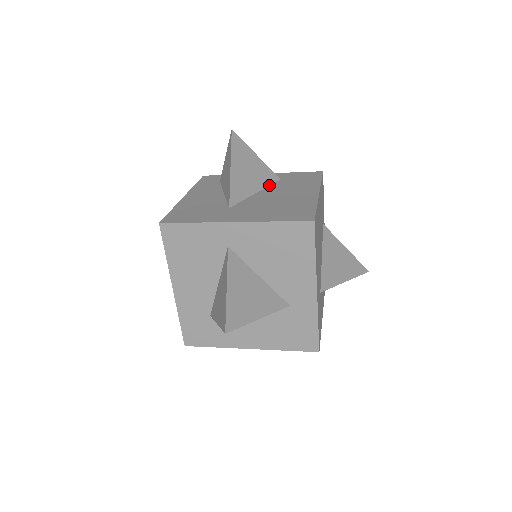
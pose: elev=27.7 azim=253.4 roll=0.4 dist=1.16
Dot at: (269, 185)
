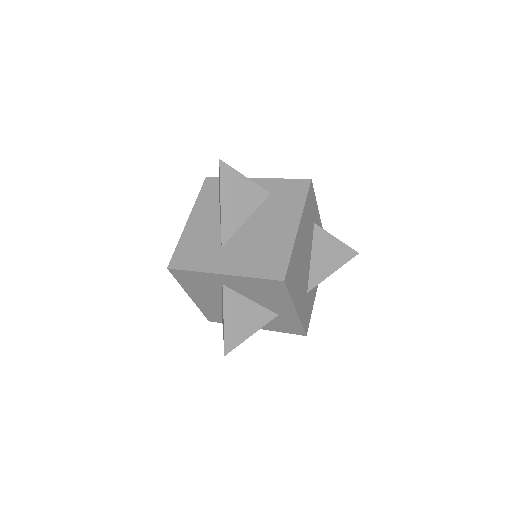
Dot at: (259, 206)
